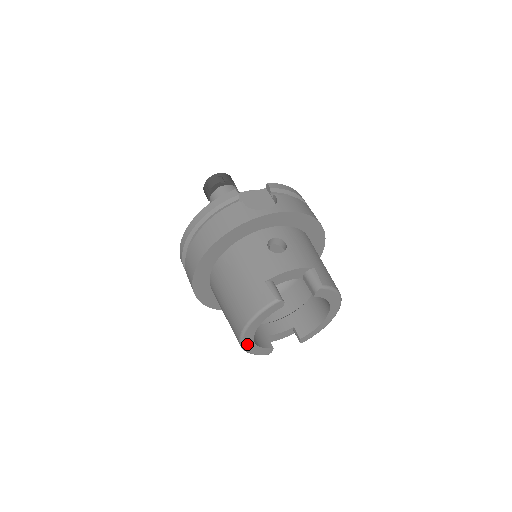
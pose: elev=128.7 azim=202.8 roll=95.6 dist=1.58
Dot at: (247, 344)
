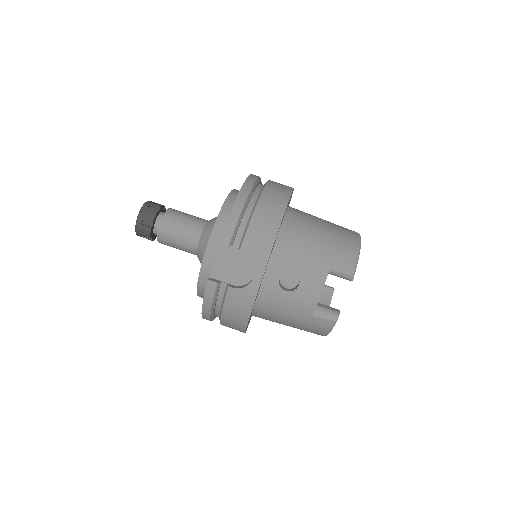
Dot at: occluded
